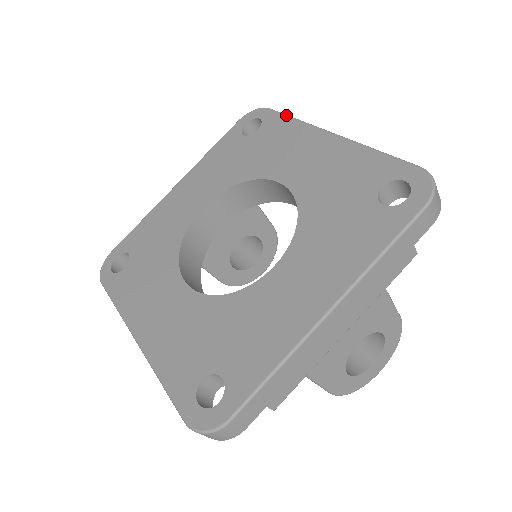
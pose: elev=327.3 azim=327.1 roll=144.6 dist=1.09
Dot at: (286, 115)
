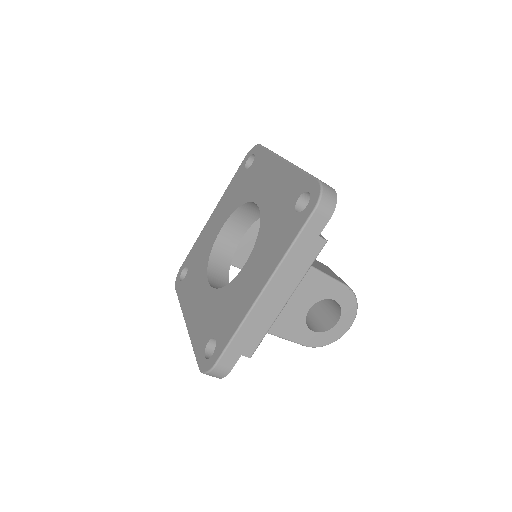
Dot at: (266, 149)
